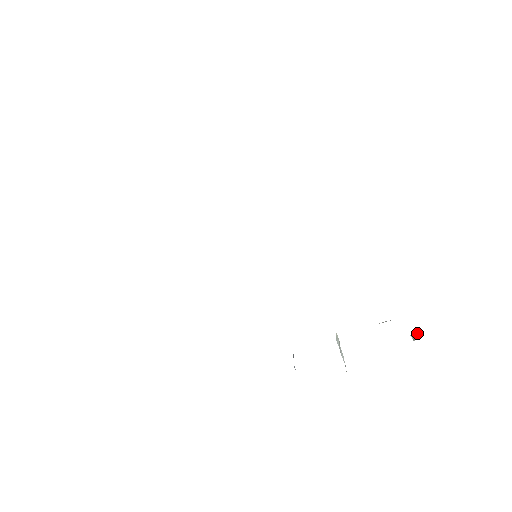
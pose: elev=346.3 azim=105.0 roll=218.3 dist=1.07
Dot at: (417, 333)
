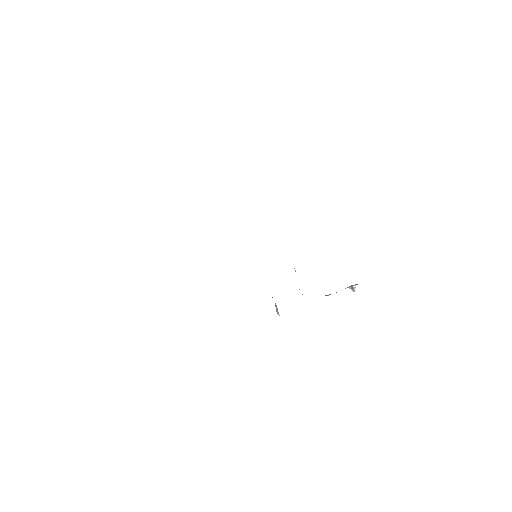
Dot at: occluded
